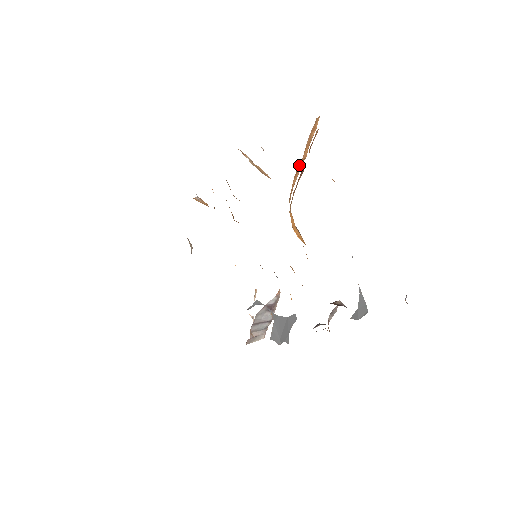
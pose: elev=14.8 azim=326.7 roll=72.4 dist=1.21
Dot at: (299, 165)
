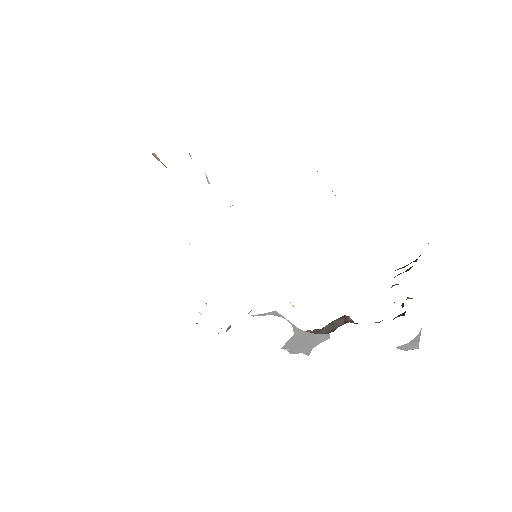
Dot at: occluded
